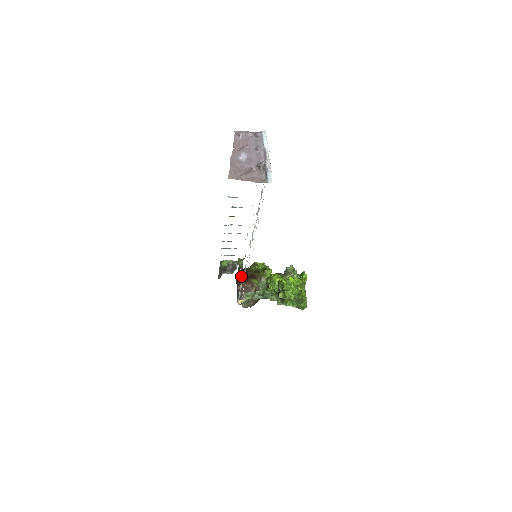
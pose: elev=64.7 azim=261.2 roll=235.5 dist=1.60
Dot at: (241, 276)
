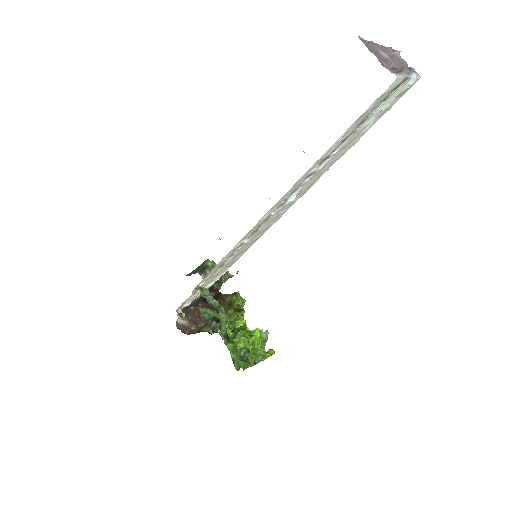
Dot at: occluded
